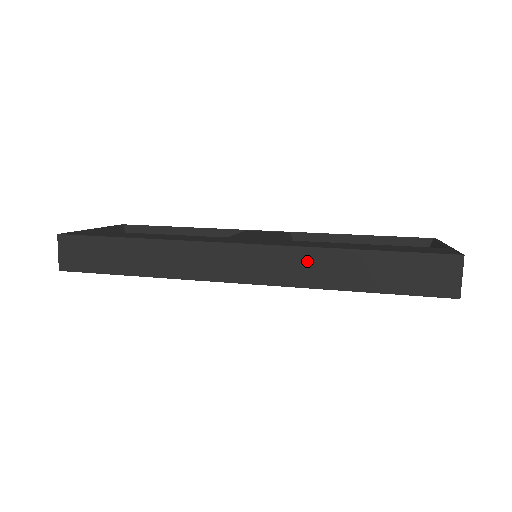
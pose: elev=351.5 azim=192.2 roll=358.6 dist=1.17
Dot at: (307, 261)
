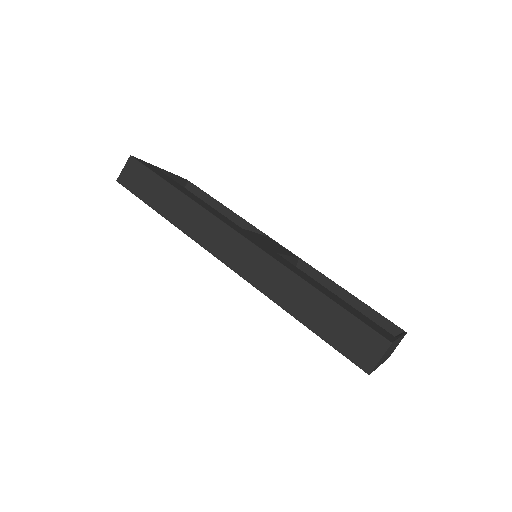
Dot at: (277, 275)
